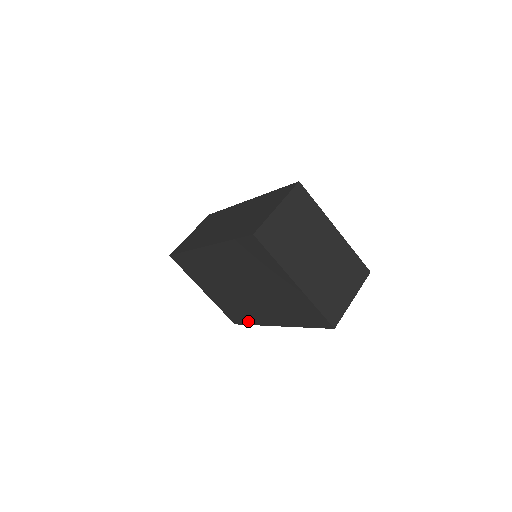
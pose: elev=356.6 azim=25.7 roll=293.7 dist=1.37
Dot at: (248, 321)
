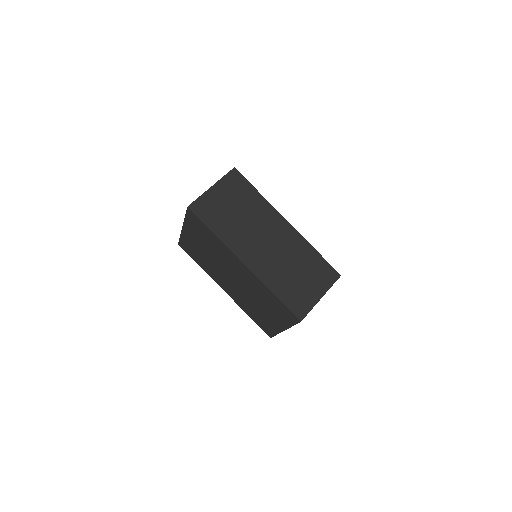
Dot at: (199, 263)
